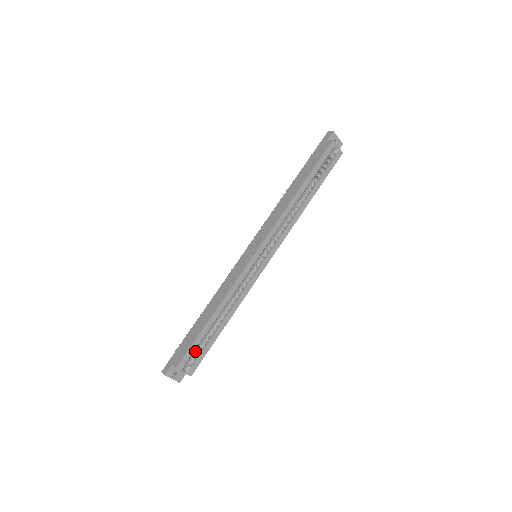
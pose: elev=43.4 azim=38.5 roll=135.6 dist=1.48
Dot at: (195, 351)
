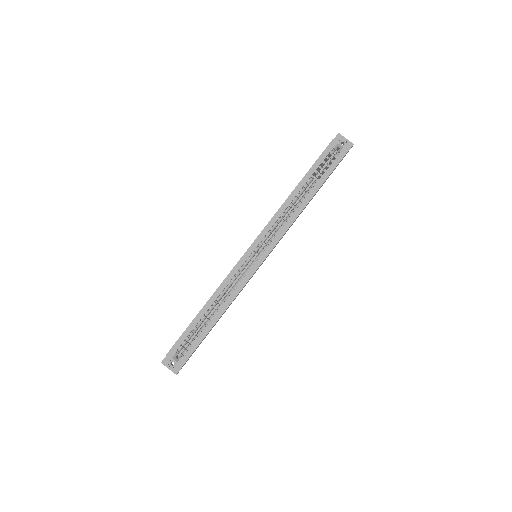
Dot at: occluded
